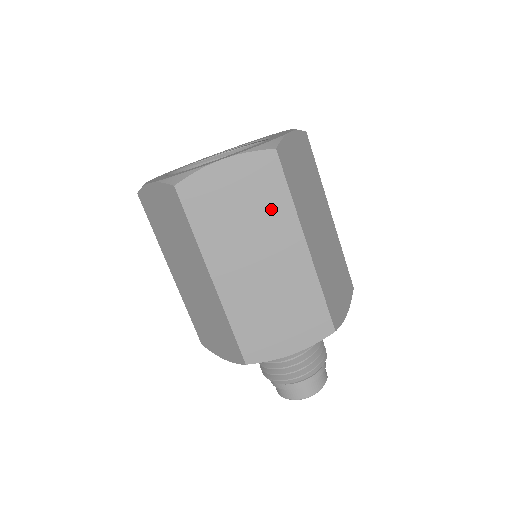
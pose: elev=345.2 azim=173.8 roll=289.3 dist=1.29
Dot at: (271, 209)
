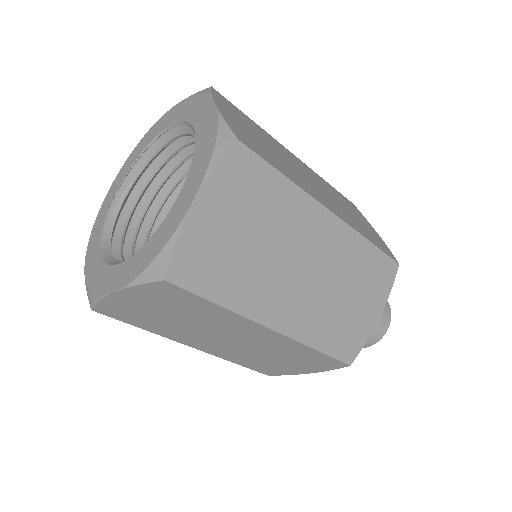
Dot at: (277, 209)
